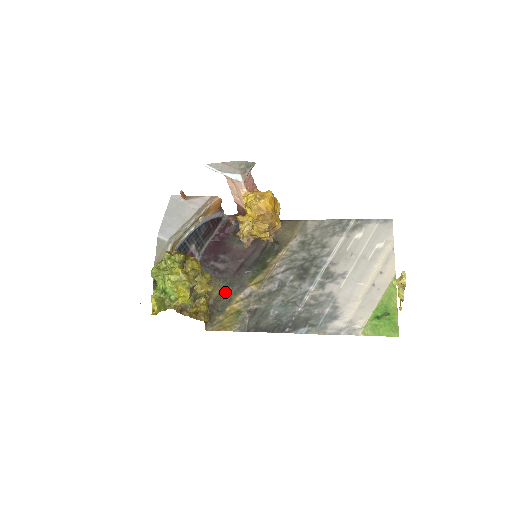
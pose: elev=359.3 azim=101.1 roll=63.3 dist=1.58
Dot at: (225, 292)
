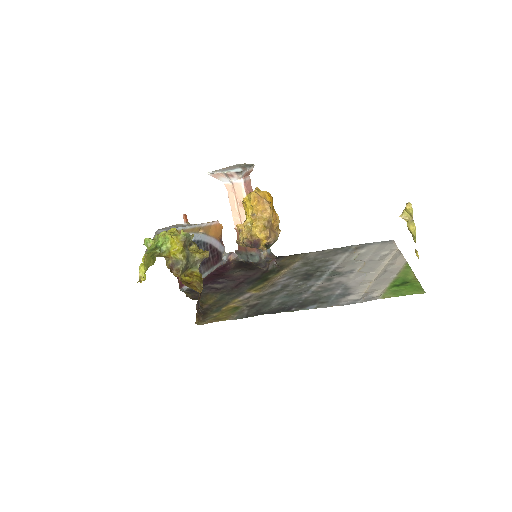
Dot at: (222, 299)
